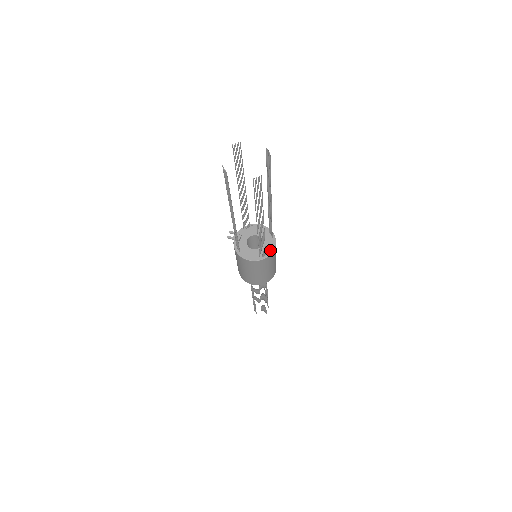
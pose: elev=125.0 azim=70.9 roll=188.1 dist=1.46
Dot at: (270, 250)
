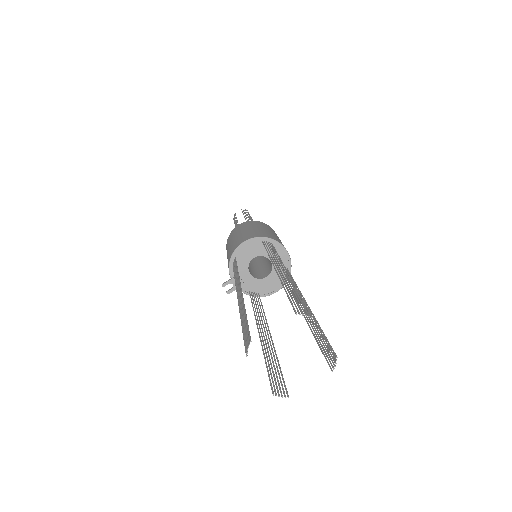
Dot at: (285, 259)
